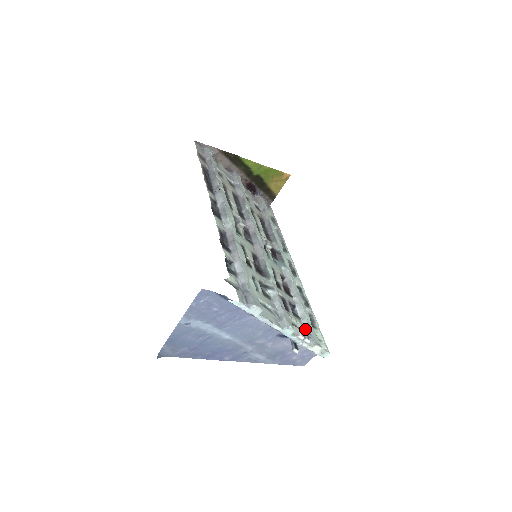
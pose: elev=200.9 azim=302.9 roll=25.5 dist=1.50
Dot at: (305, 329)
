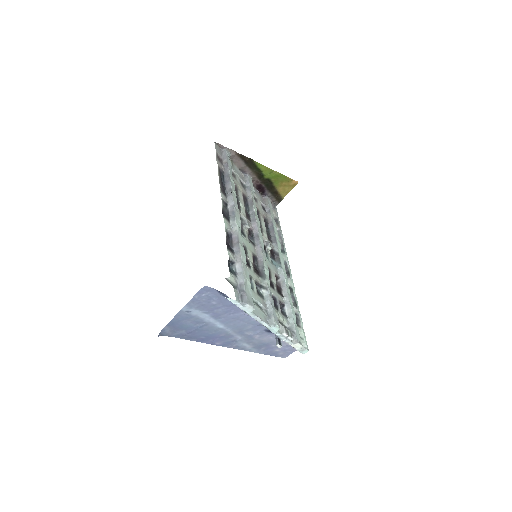
Dot at: (290, 327)
